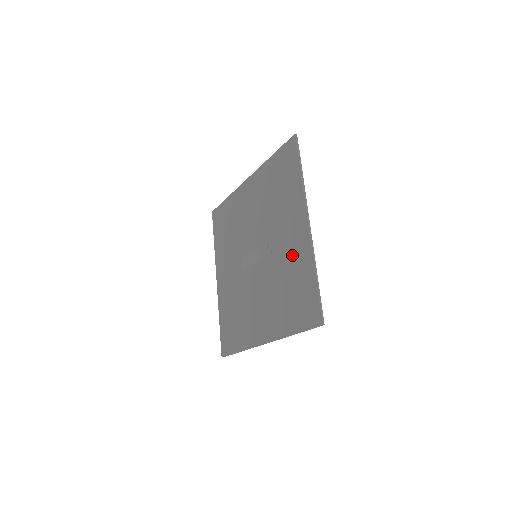
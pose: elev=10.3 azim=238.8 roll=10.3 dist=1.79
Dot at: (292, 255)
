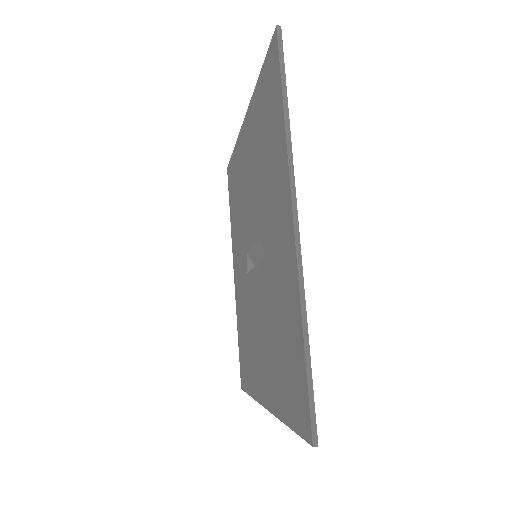
Dot at: (280, 278)
